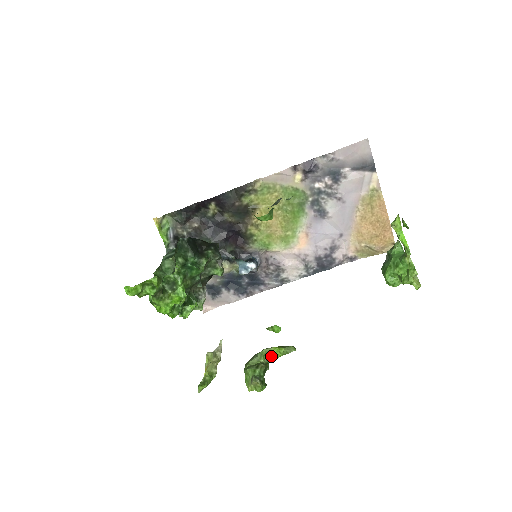
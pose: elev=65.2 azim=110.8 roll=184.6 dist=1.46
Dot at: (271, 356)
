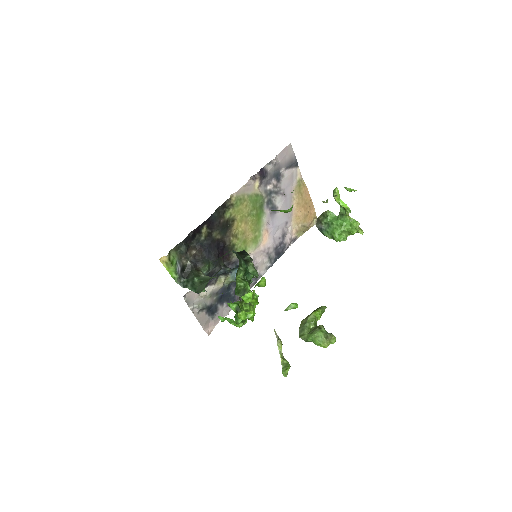
Dot at: (316, 320)
